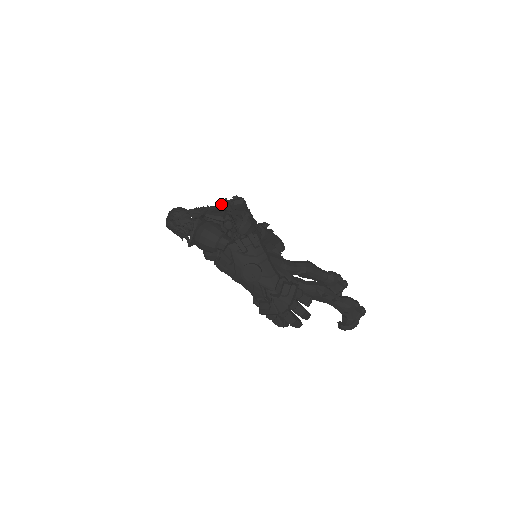
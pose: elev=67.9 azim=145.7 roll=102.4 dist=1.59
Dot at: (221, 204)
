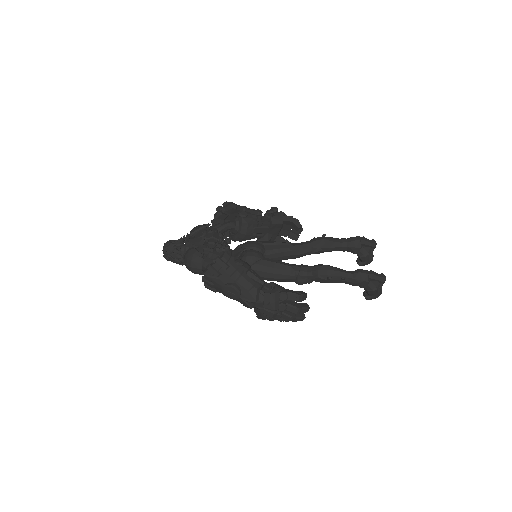
Dot at: (216, 214)
